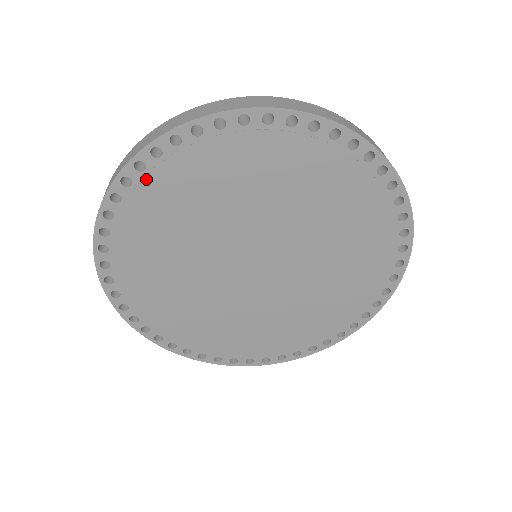
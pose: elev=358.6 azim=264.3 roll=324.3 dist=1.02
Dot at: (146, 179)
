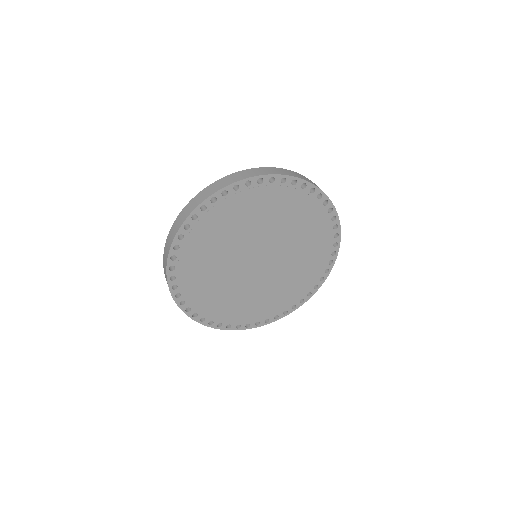
Dot at: (246, 191)
